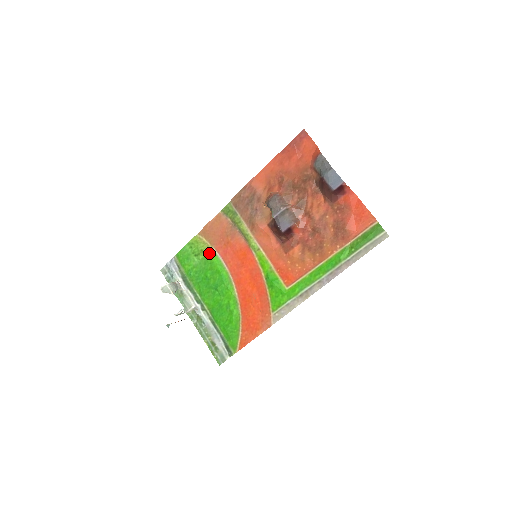
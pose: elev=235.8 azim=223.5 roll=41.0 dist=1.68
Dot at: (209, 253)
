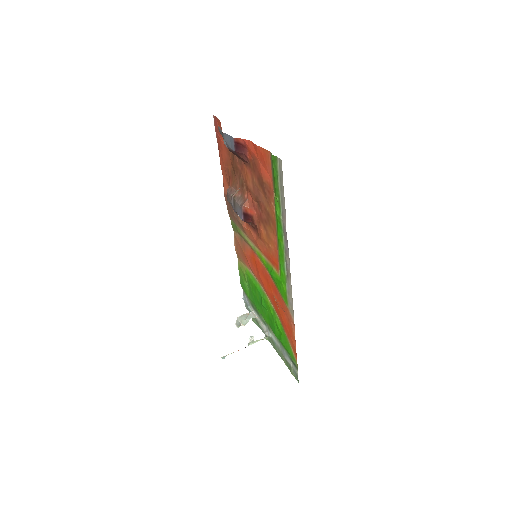
Dot at: (246, 273)
